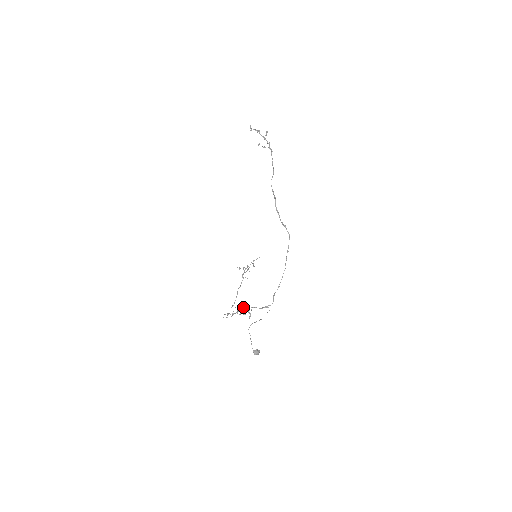
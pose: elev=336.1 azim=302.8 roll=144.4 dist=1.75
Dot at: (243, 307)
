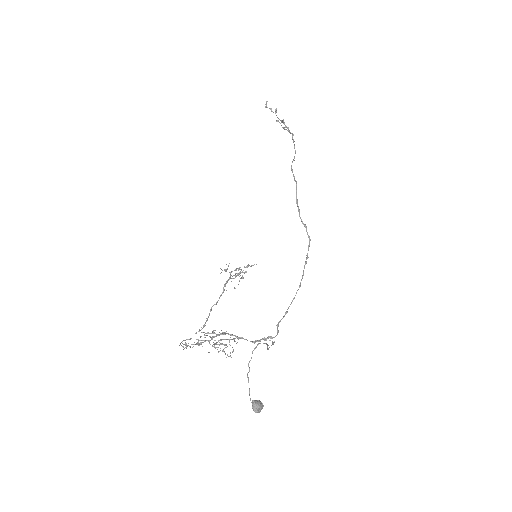
Dot at: (221, 333)
